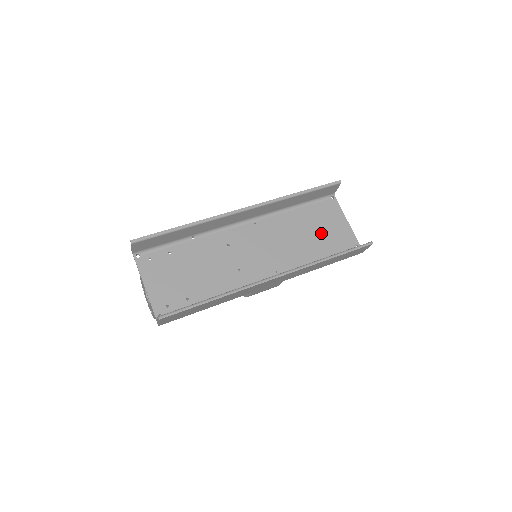
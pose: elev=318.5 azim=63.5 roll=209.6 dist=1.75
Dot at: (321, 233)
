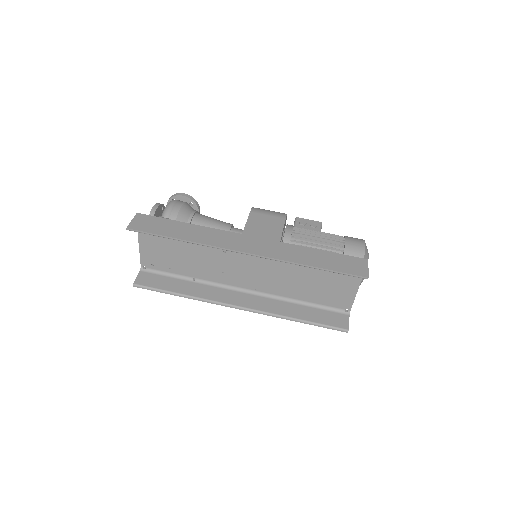
Dot at: (321, 285)
